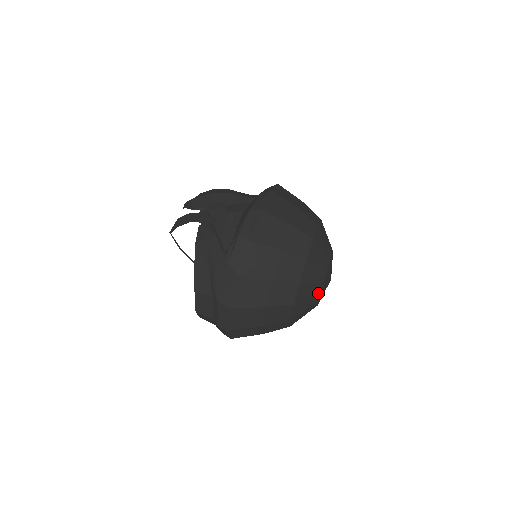
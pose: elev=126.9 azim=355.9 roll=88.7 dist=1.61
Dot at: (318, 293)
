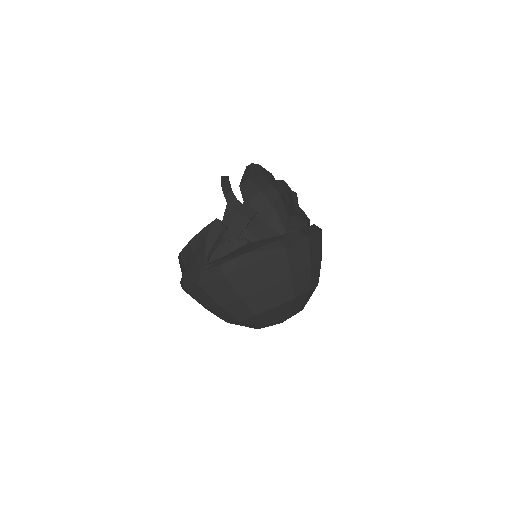
Dot at: (256, 328)
